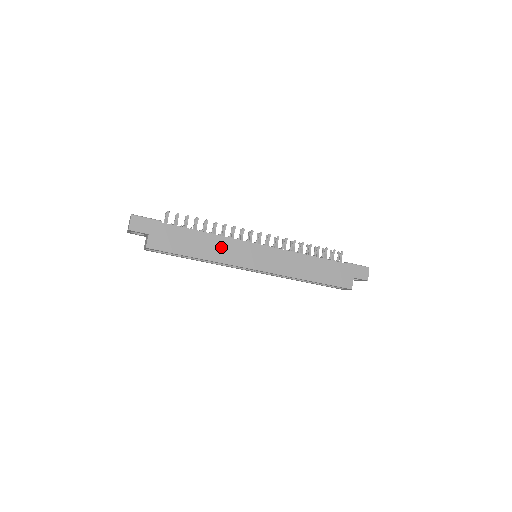
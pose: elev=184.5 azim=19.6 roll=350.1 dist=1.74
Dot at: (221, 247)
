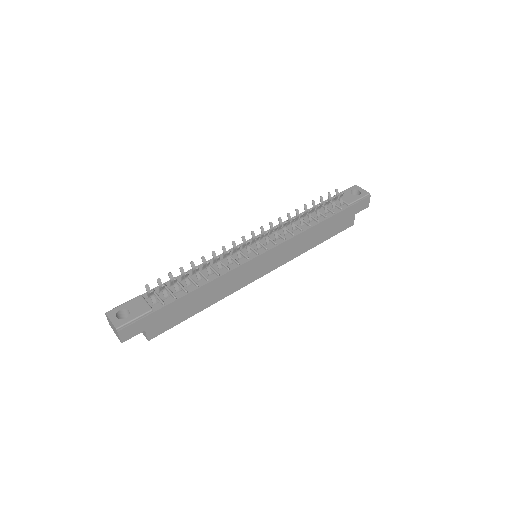
Dot at: (224, 285)
